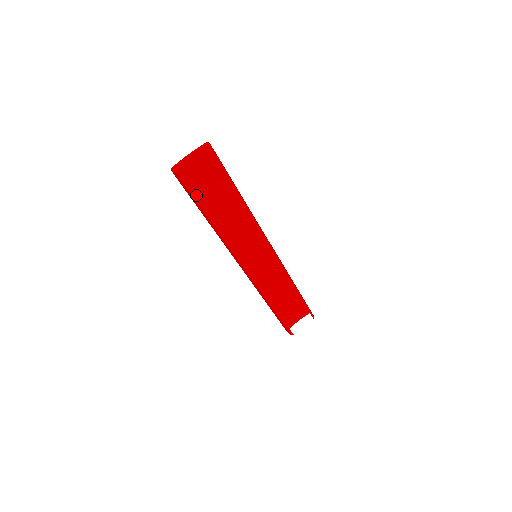
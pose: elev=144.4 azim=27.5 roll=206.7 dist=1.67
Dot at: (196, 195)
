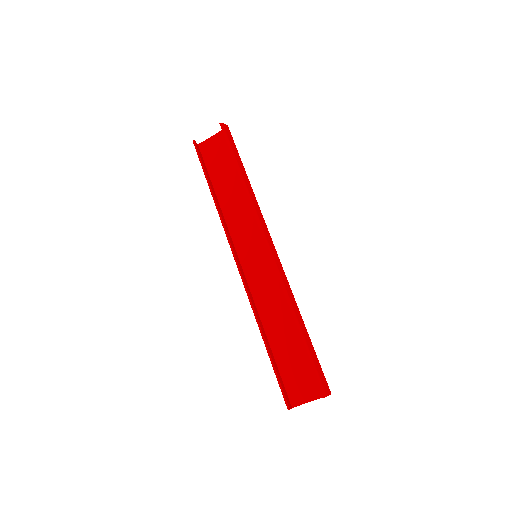
Dot at: (211, 171)
